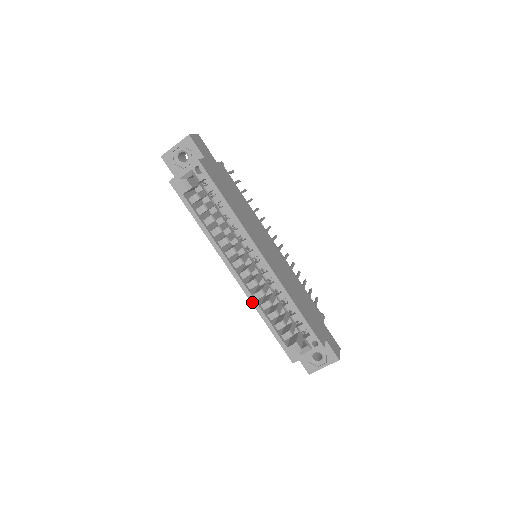
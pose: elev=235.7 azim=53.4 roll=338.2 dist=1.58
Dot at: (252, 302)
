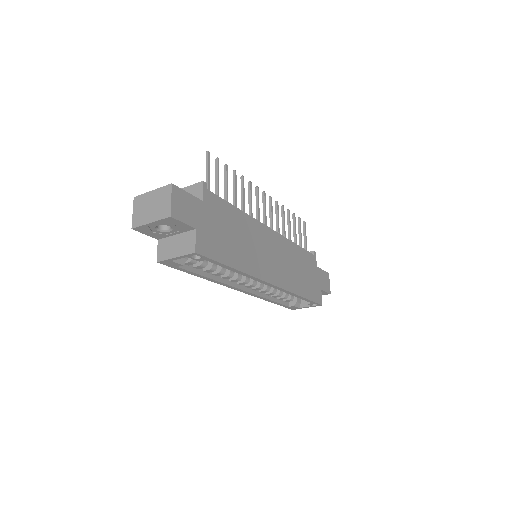
Dot at: (258, 297)
